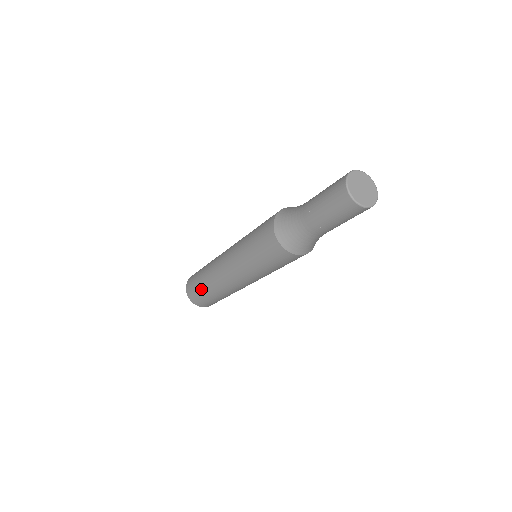
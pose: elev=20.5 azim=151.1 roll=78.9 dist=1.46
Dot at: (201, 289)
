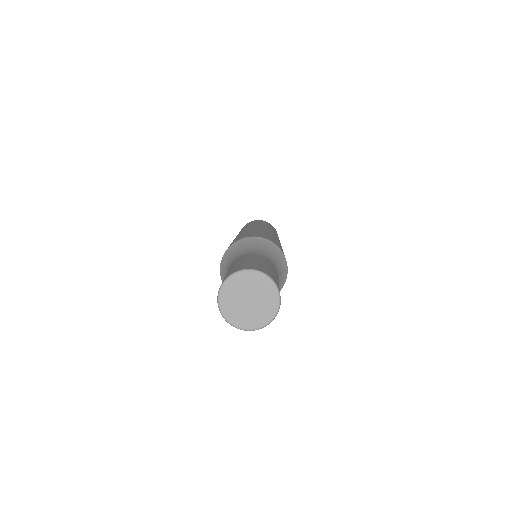
Dot at: occluded
